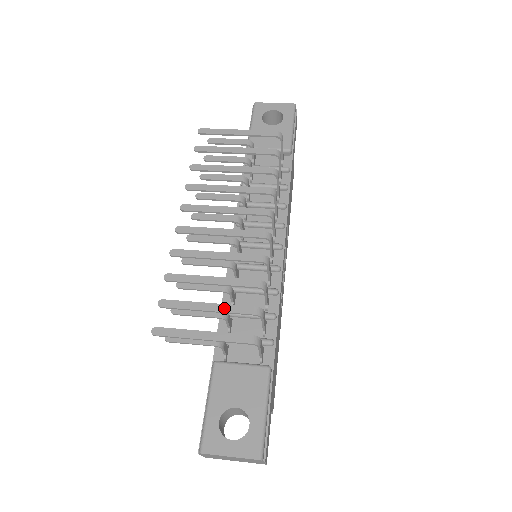
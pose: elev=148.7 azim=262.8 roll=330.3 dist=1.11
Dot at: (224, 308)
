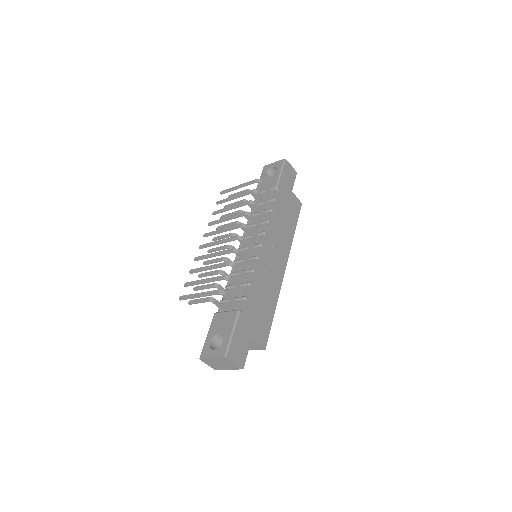
Dot at: (210, 280)
